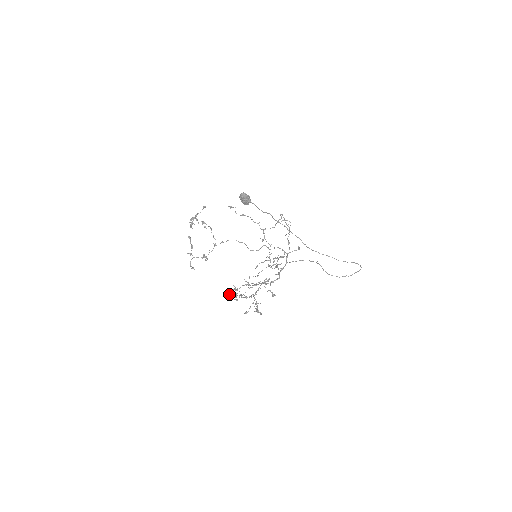
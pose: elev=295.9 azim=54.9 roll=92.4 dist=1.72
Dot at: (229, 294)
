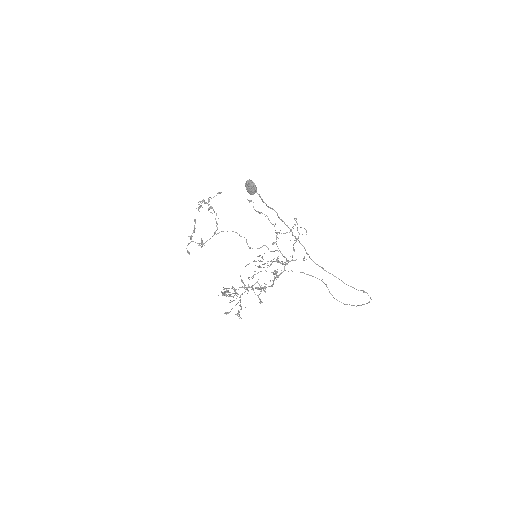
Dot at: occluded
